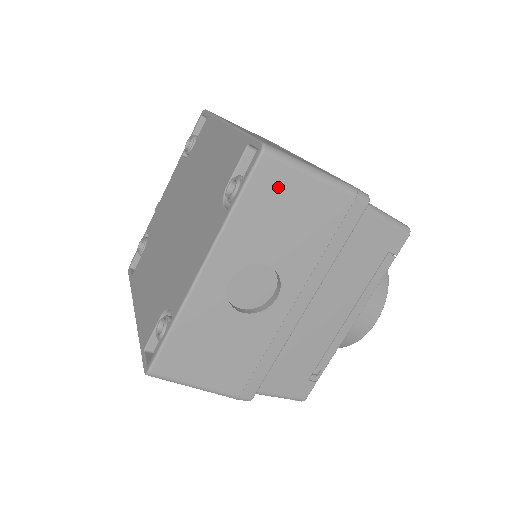
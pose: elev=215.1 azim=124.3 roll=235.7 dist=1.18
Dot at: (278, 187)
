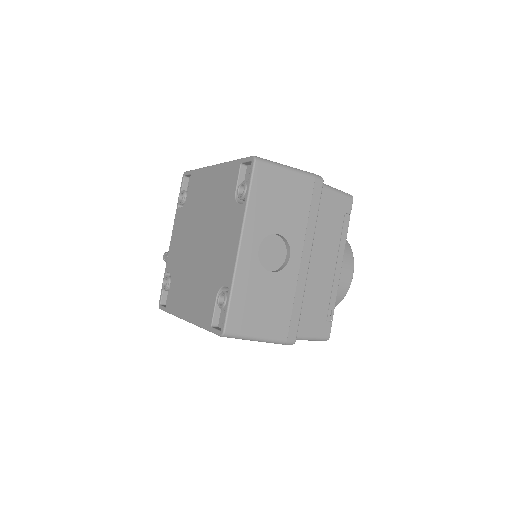
Dot at: (270, 180)
